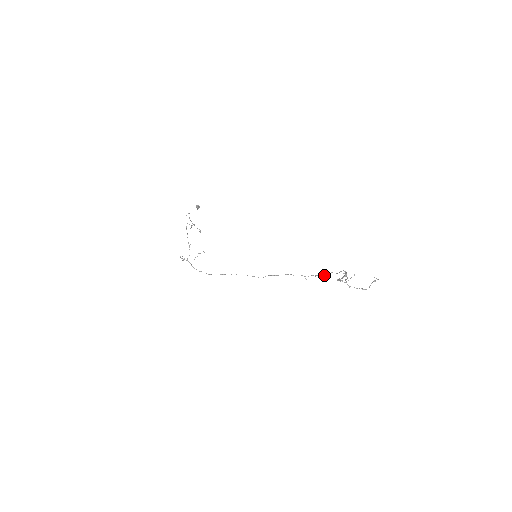
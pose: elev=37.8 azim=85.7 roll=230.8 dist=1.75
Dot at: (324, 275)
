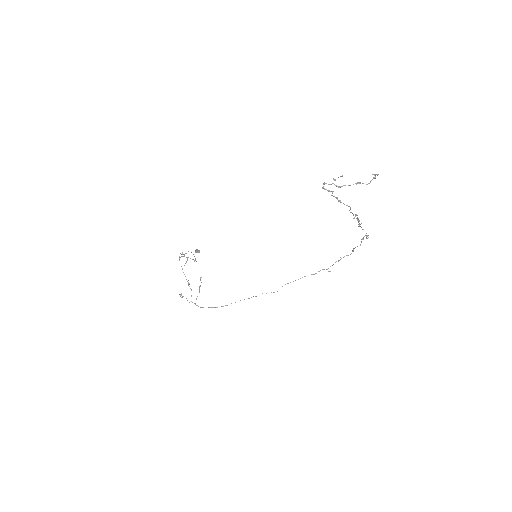
Dot at: (347, 255)
